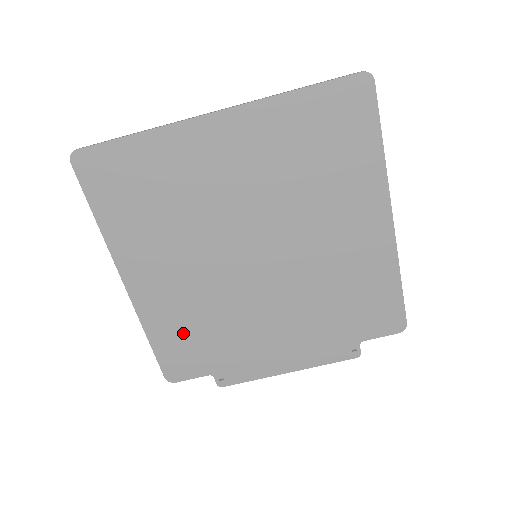
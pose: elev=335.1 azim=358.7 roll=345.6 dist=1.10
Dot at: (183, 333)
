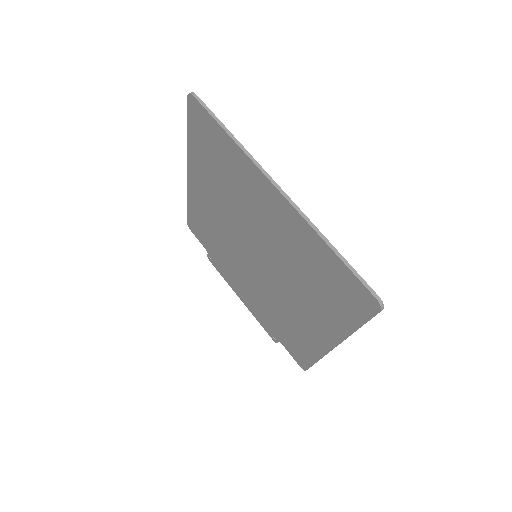
Dot at: (203, 224)
